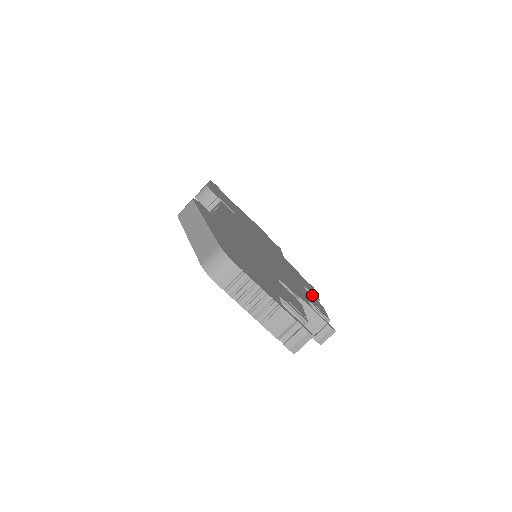
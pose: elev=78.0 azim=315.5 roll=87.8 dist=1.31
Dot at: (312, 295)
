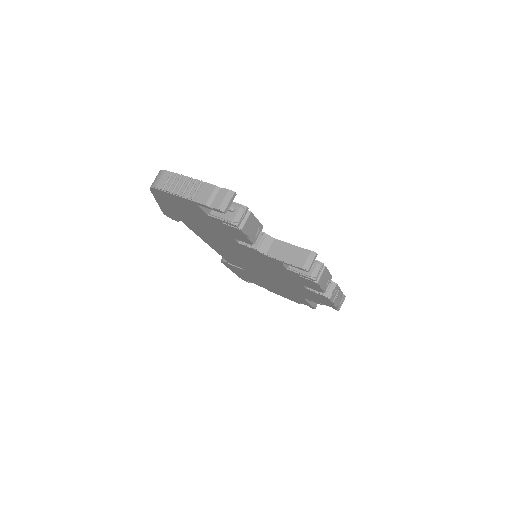
Dot at: occluded
